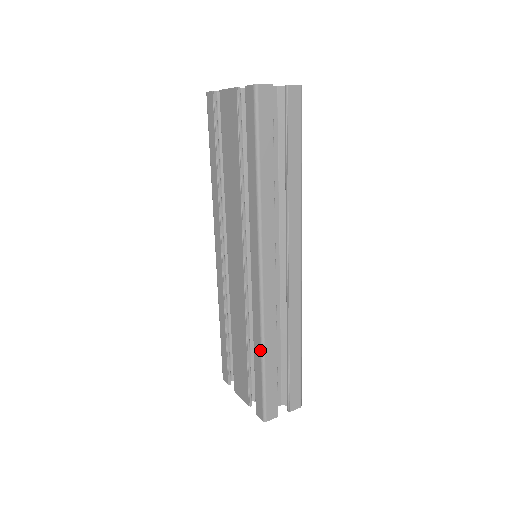
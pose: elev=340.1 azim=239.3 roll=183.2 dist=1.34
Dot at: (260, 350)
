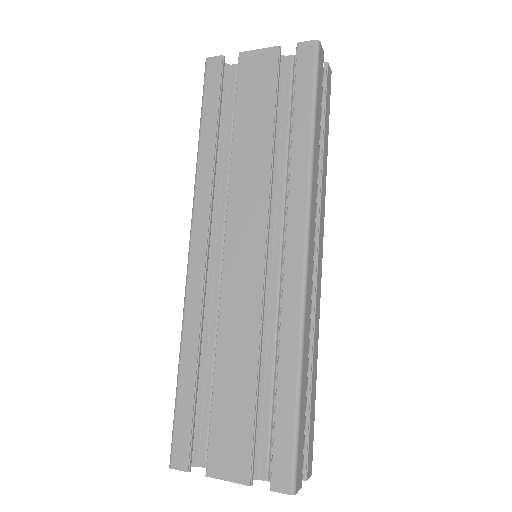
Dot at: (296, 368)
